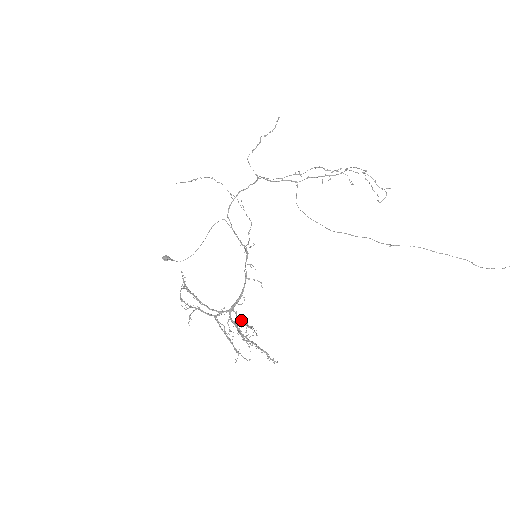
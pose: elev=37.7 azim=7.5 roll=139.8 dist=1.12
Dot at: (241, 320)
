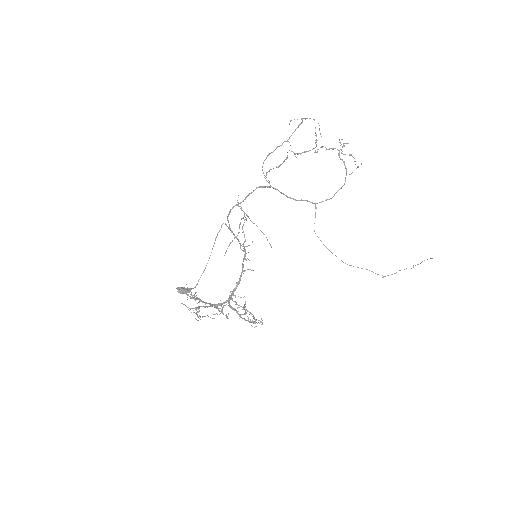
Dot at: (240, 306)
